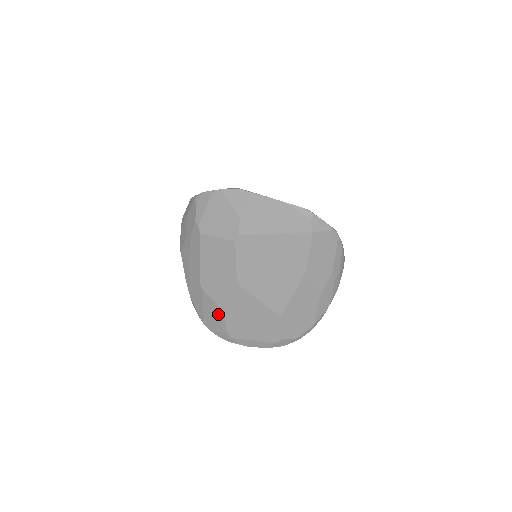
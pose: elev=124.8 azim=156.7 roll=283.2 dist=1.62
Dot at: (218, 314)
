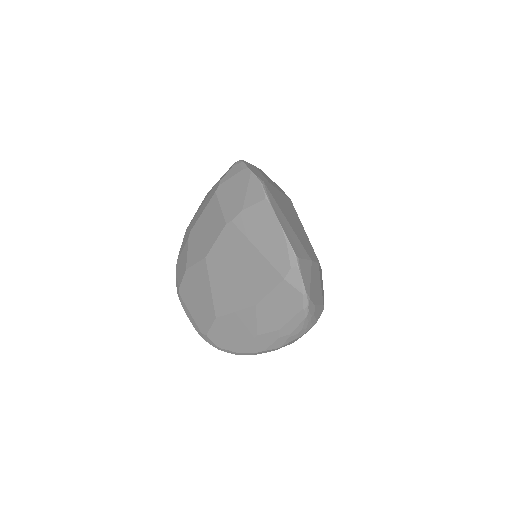
Dot at: (184, 267)
